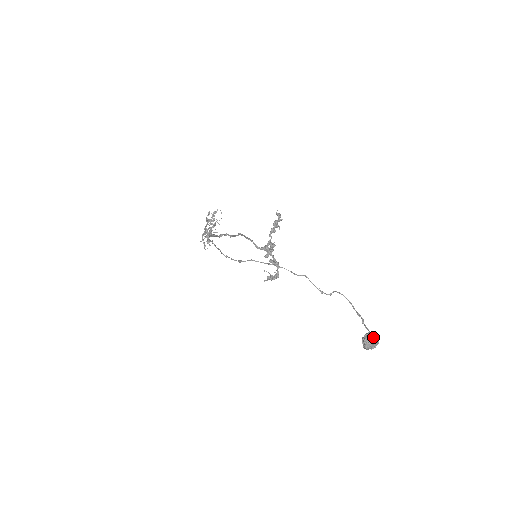
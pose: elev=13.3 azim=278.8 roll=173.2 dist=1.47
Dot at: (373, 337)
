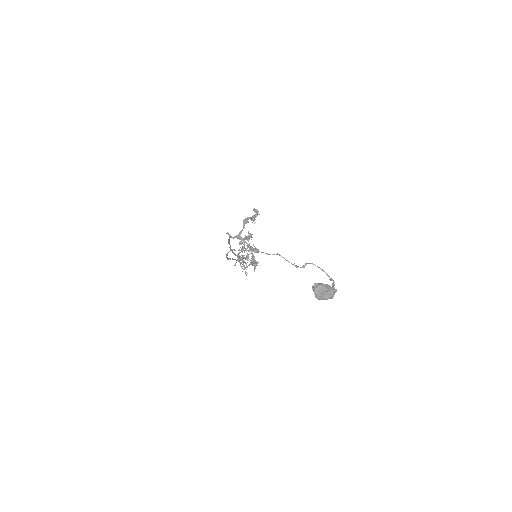
Dot at: (320, 285)
